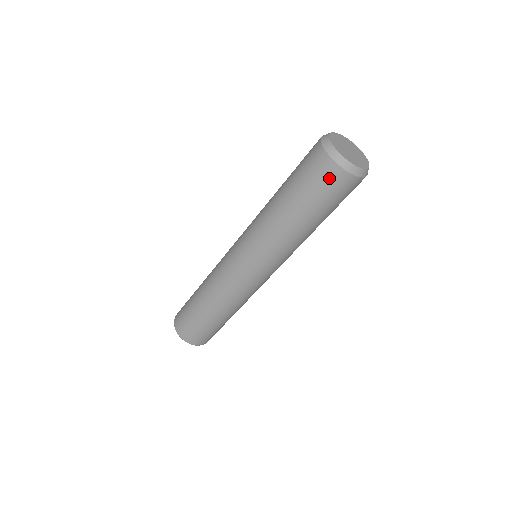
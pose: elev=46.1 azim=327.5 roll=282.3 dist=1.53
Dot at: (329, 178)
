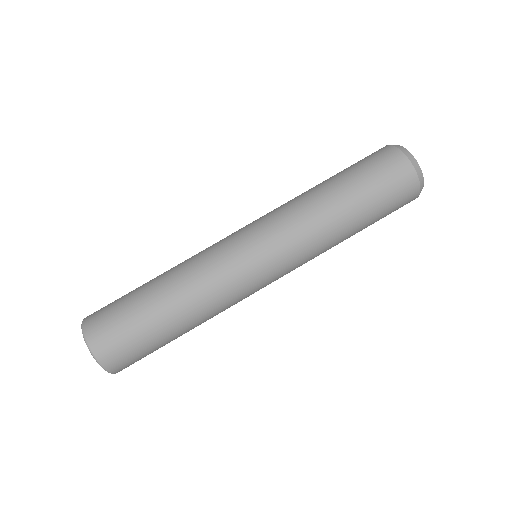
Dot at: (404, 188)
